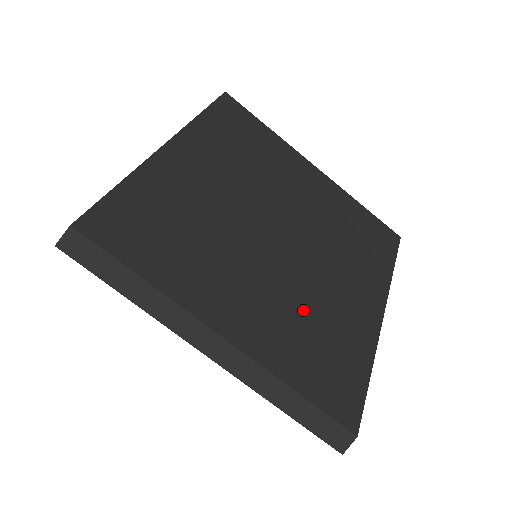
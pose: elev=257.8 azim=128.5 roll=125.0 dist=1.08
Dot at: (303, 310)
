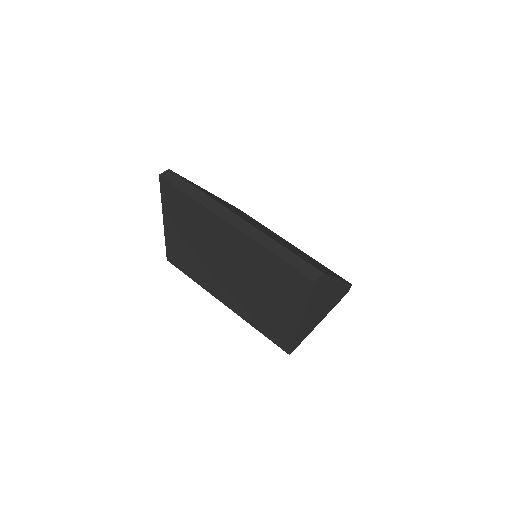
Dot at: (286, 245)
